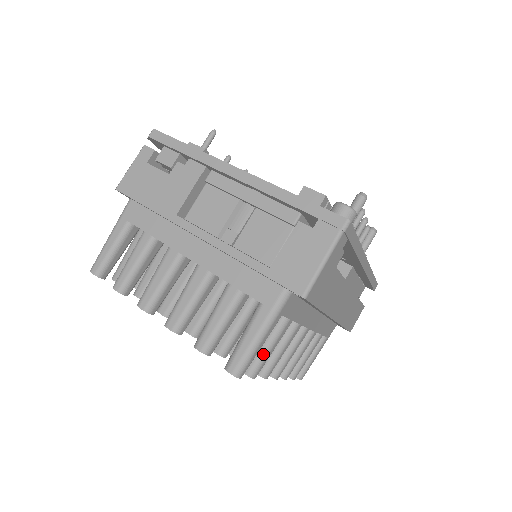
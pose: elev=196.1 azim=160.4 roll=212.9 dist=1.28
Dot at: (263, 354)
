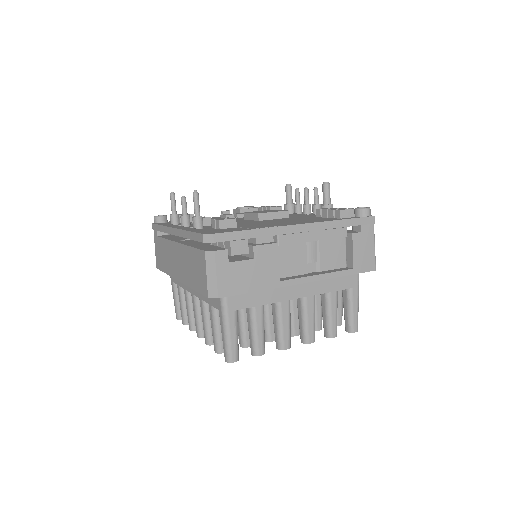
Dot at: (342, 309)
